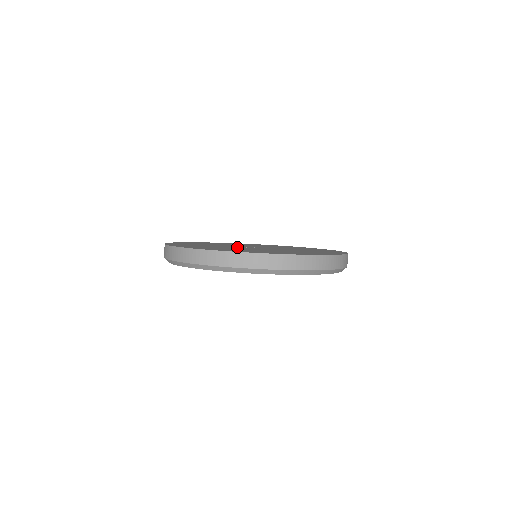
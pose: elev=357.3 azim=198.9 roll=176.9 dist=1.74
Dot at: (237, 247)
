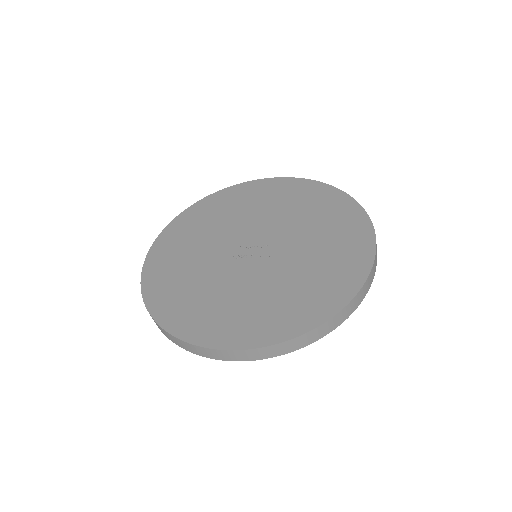
Dot at: (233, 269)
